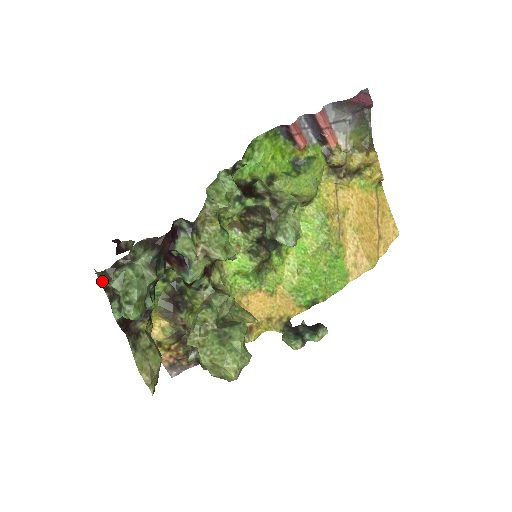
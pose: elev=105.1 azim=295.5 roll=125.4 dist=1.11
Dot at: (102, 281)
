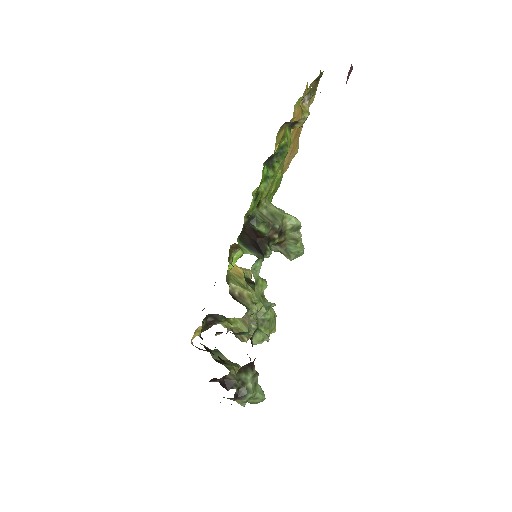
Dot at: occluded
